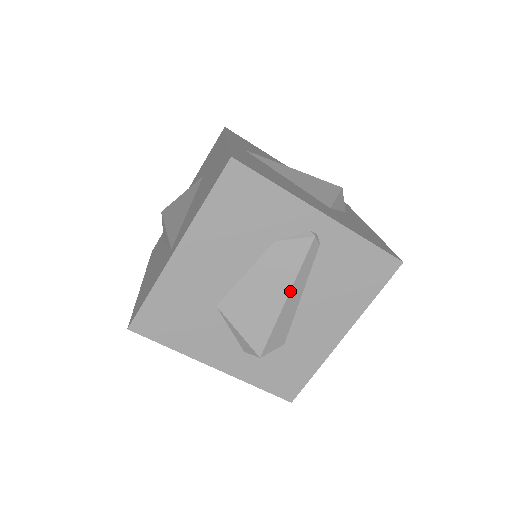
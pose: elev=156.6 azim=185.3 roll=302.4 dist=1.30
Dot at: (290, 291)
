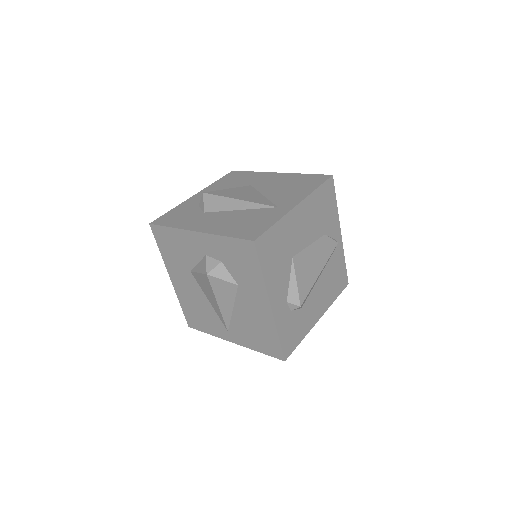
Dot at: occluded
